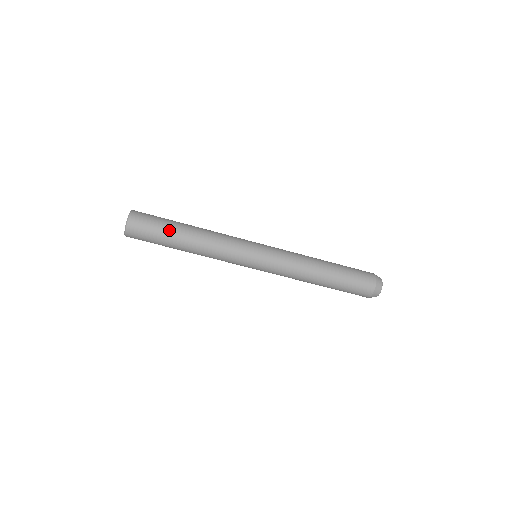
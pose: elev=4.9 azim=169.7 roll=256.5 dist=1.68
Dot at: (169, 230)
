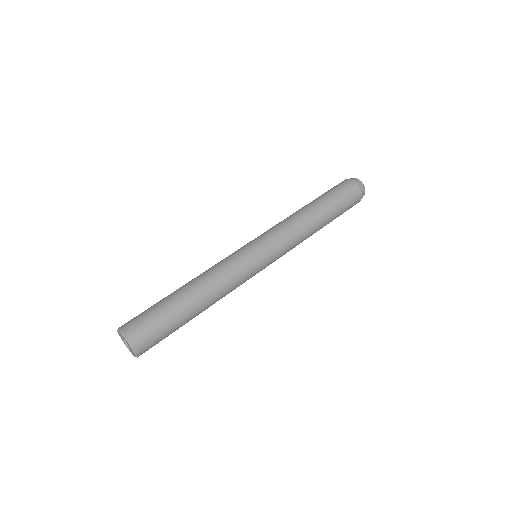
Dot at: (171, 308)
